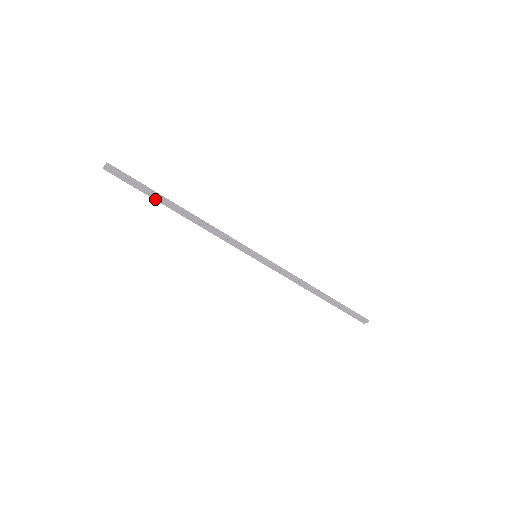
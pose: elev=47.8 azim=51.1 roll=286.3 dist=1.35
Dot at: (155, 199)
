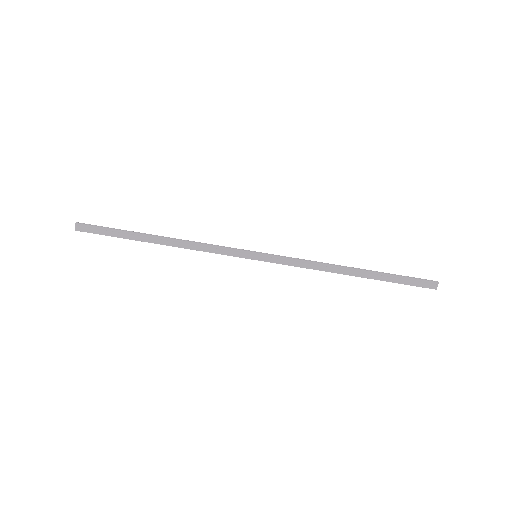
Dot at: (130, 239)
